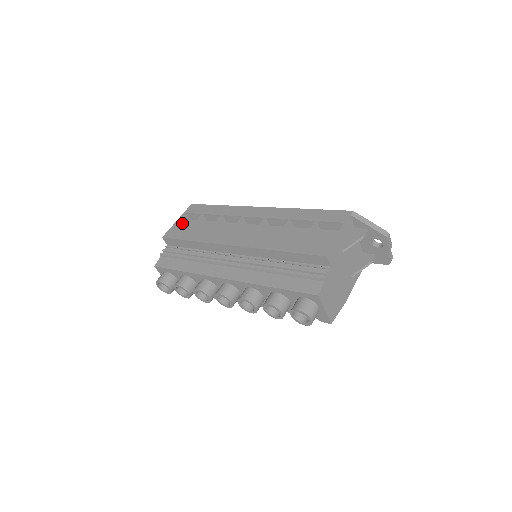
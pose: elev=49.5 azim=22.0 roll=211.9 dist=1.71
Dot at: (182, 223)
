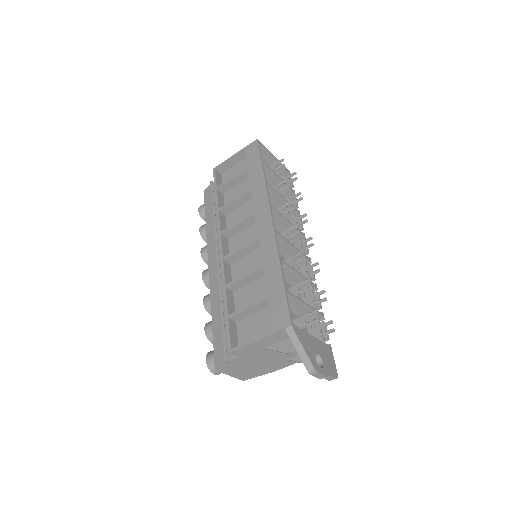
Dot at: (240, 158)
